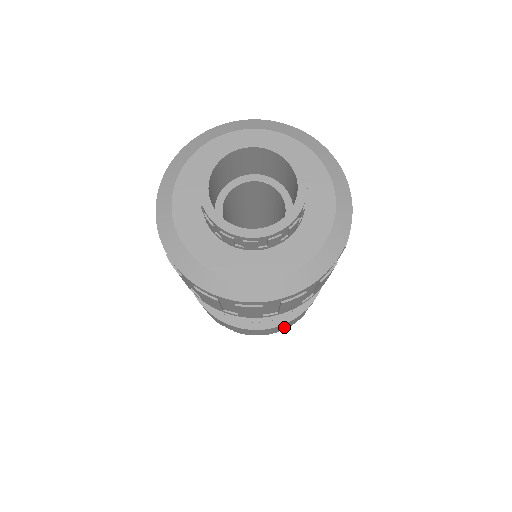
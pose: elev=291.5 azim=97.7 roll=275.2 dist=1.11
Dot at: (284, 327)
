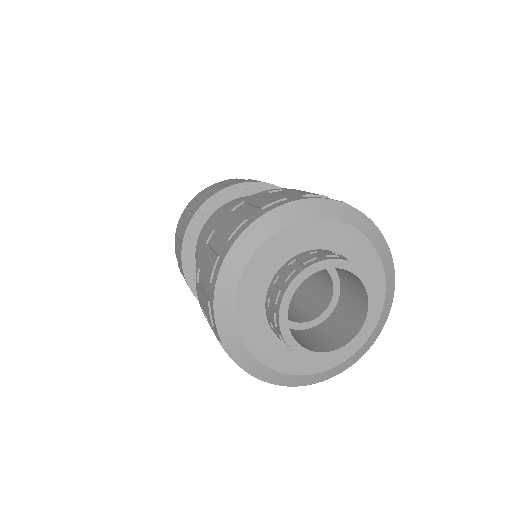
Dot at: occluded
